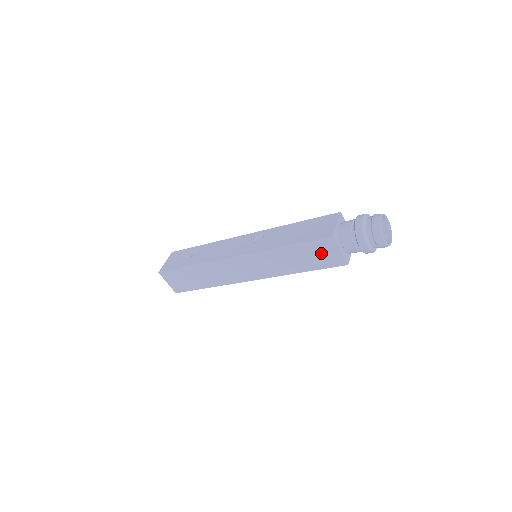
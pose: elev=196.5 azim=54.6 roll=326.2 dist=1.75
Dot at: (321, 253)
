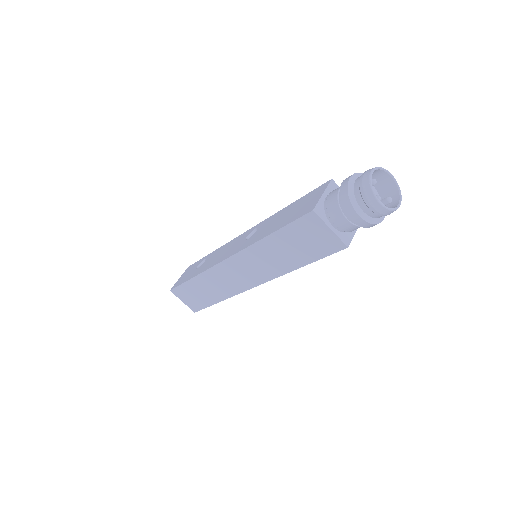
Dot at: (310, 237)
